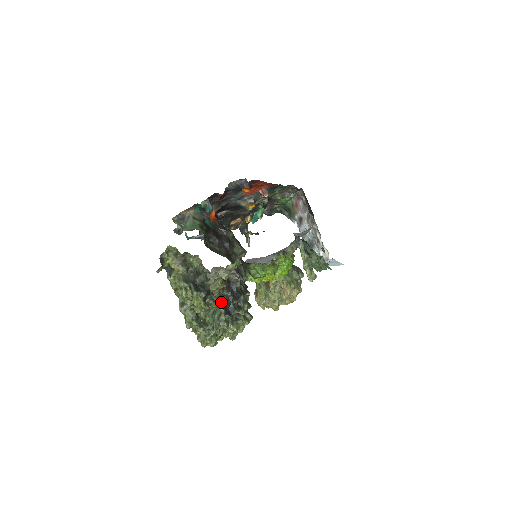
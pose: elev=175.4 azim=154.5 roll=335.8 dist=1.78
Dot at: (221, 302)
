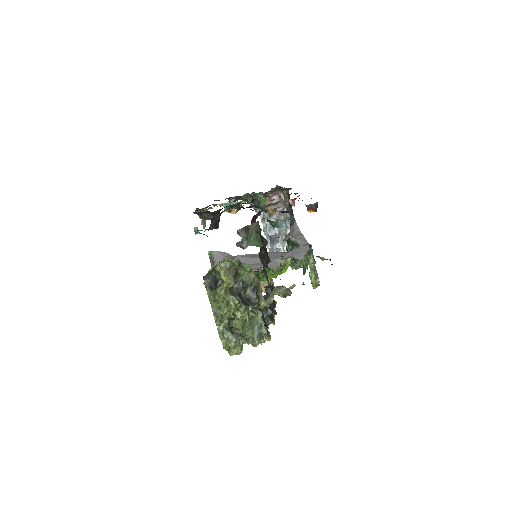
Dot at: occluded
